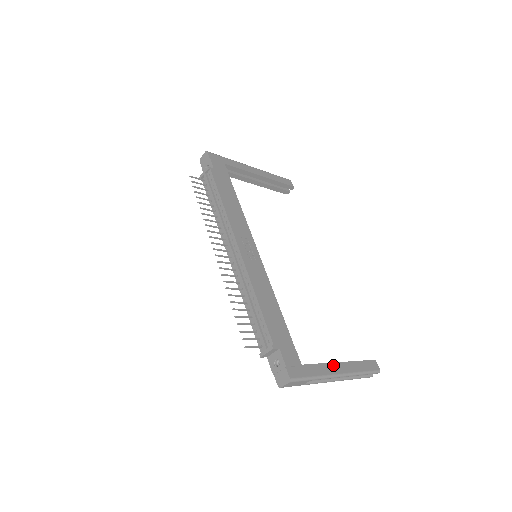
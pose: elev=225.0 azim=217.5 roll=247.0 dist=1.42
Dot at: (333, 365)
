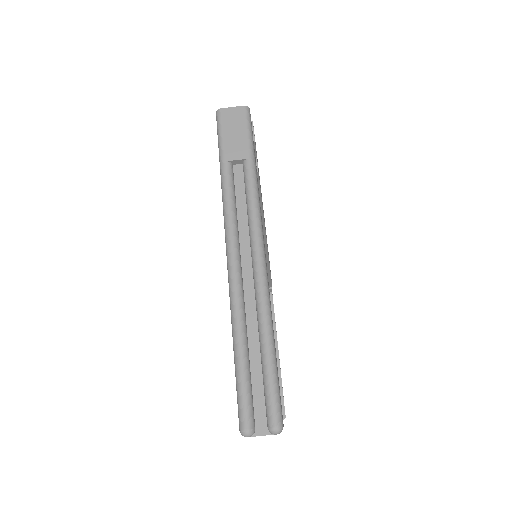
Dot at: (264, 244)
